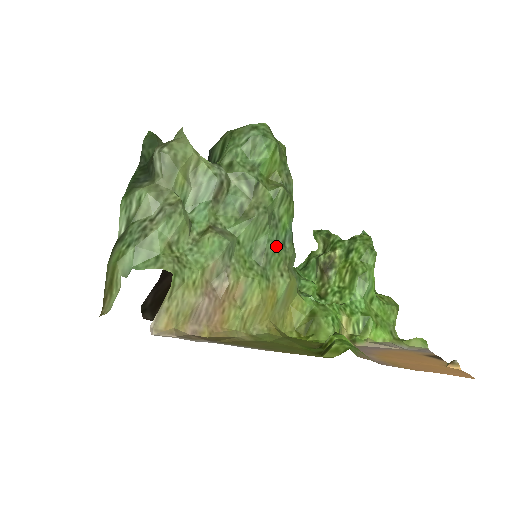
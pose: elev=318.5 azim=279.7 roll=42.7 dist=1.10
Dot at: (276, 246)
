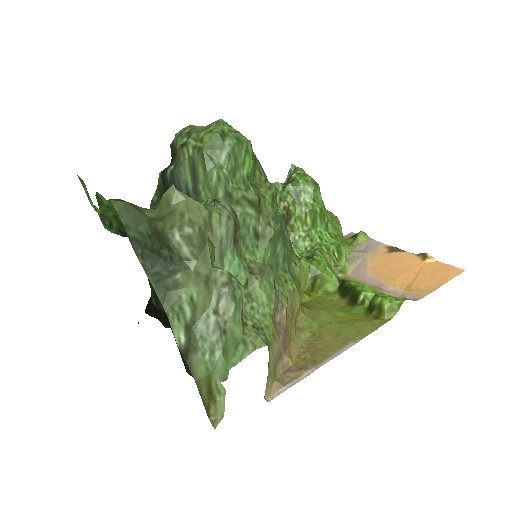
Dot at: (285, 244)
